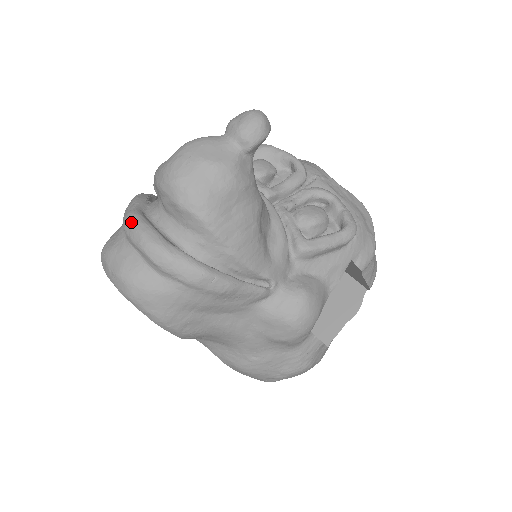
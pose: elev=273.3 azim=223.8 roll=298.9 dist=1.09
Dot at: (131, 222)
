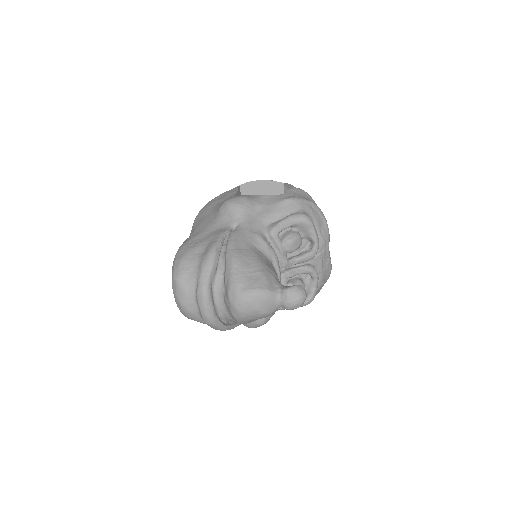
Dot at: (203, 297)
